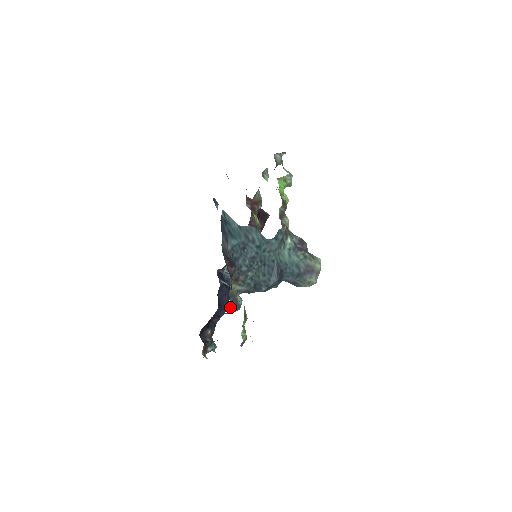
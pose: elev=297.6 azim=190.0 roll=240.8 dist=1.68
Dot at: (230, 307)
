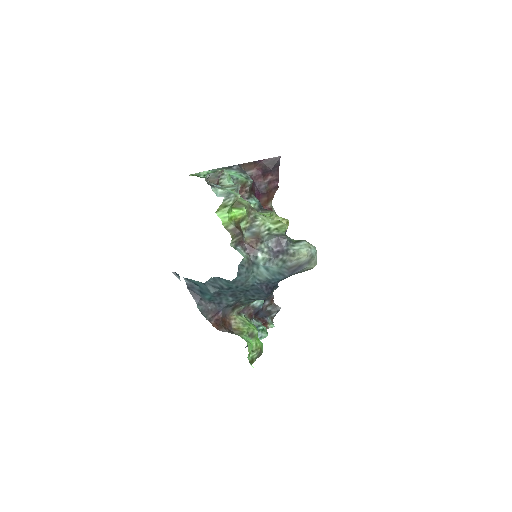
Dot at: (248, 318)
